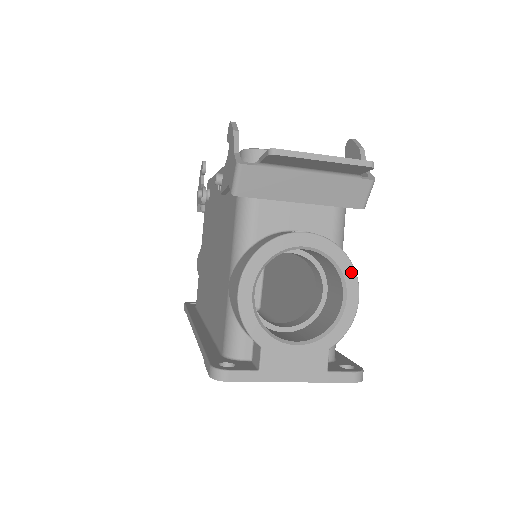
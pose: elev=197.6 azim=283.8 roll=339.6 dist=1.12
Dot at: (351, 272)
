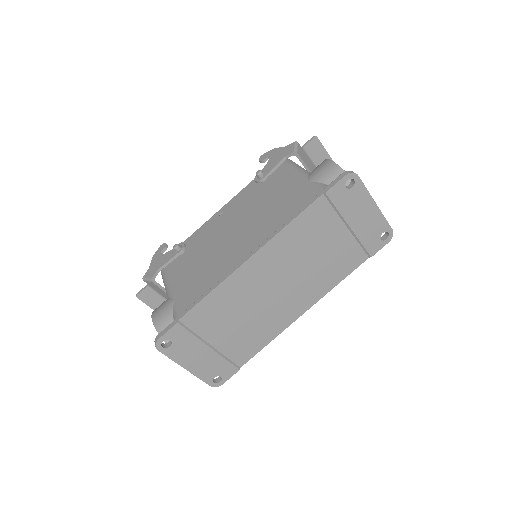
Dot at: occluded
